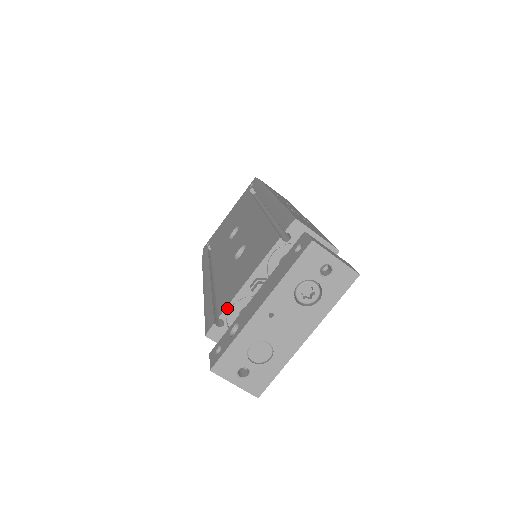
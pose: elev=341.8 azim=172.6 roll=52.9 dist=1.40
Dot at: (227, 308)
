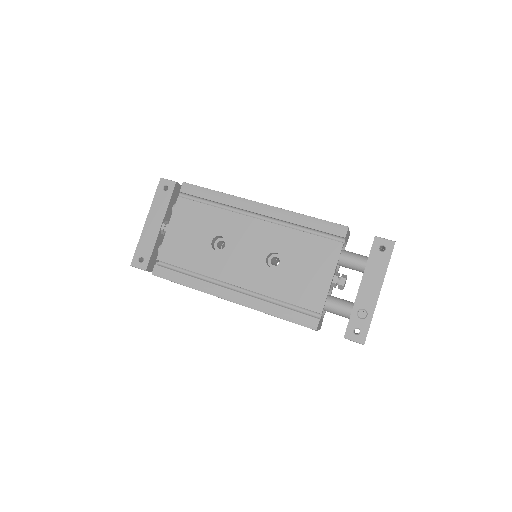
Dot at: (324, 304)
